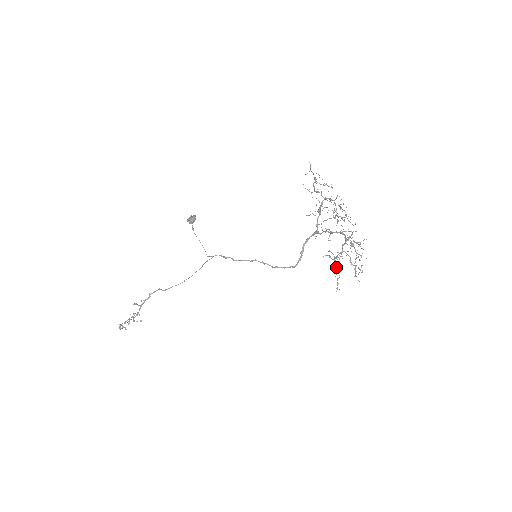
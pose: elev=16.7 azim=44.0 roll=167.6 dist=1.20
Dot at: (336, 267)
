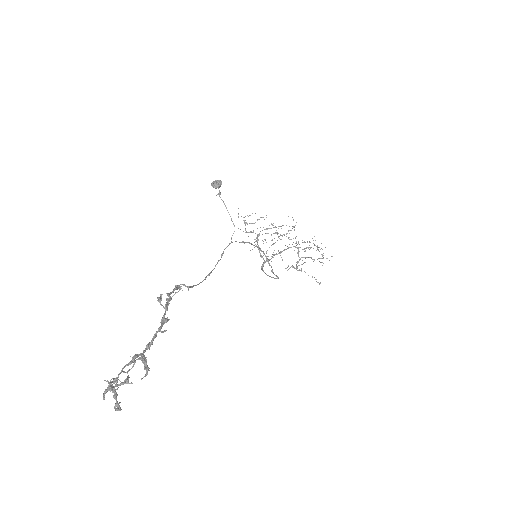
Dot at: (304, 271)
